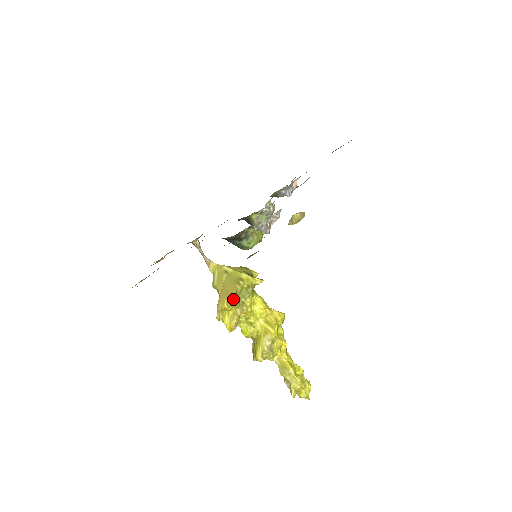
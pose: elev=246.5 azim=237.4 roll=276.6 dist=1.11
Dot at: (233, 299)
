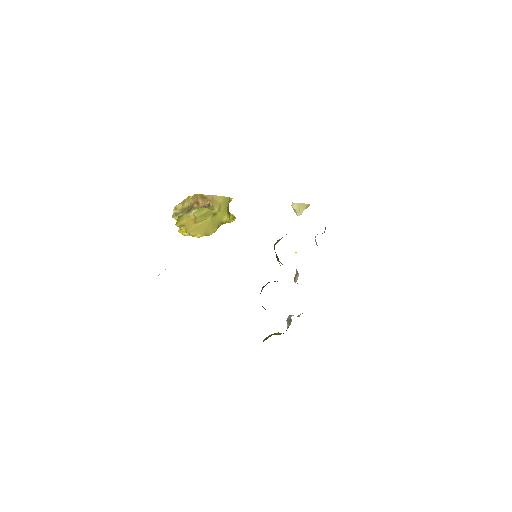
Dot at: (205, 235)
